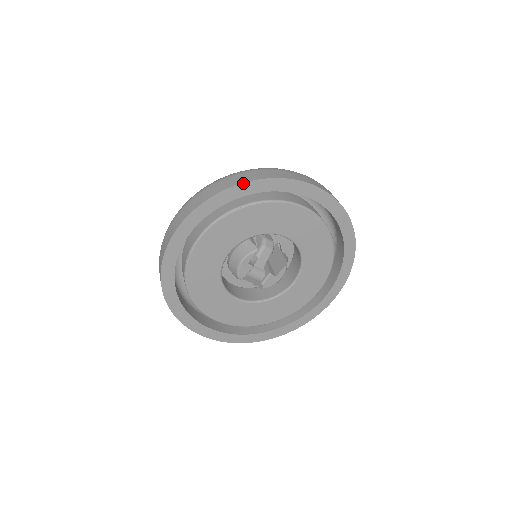
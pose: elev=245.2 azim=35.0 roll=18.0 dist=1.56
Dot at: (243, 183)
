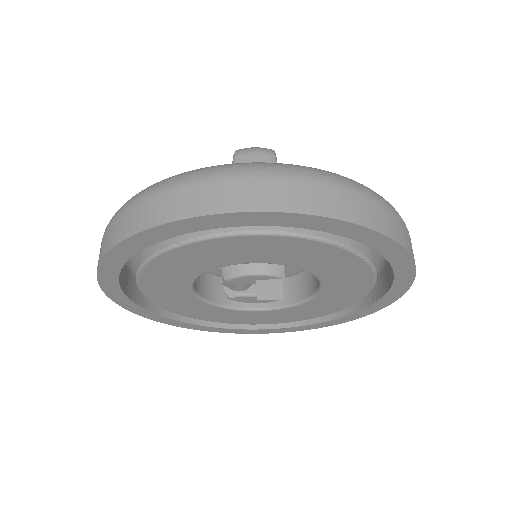
Dot at: (389, 237)
